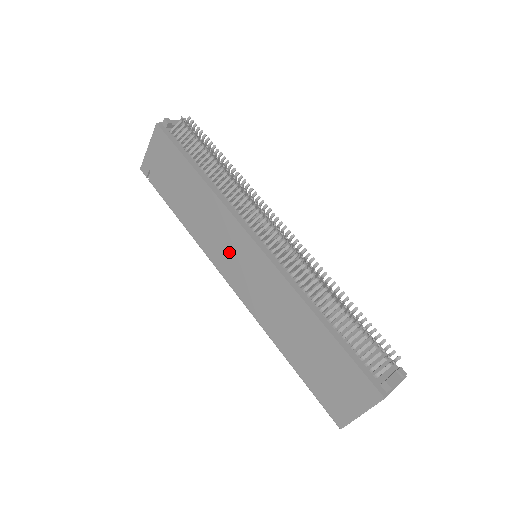
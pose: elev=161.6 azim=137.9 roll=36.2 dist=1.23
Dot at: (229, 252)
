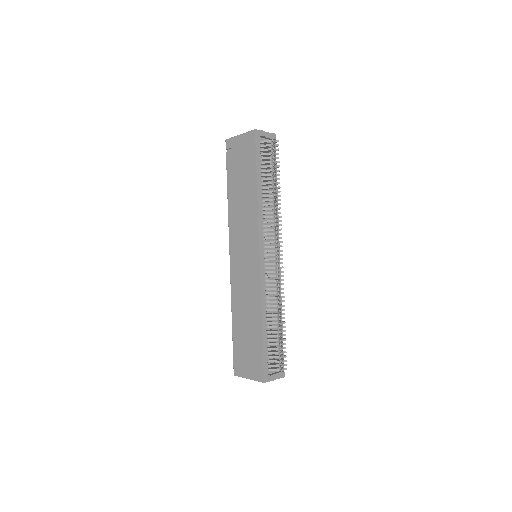
Dot at: (242, 244)
